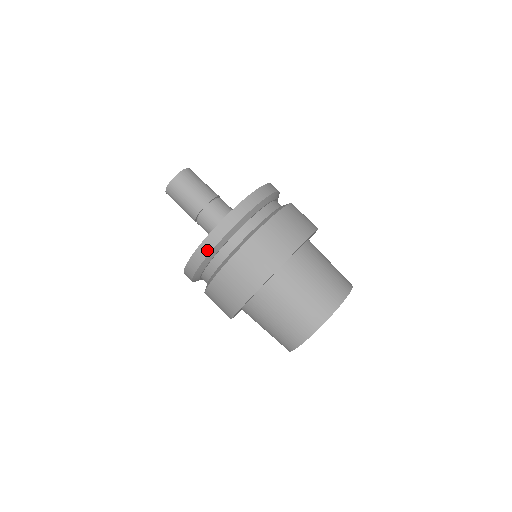
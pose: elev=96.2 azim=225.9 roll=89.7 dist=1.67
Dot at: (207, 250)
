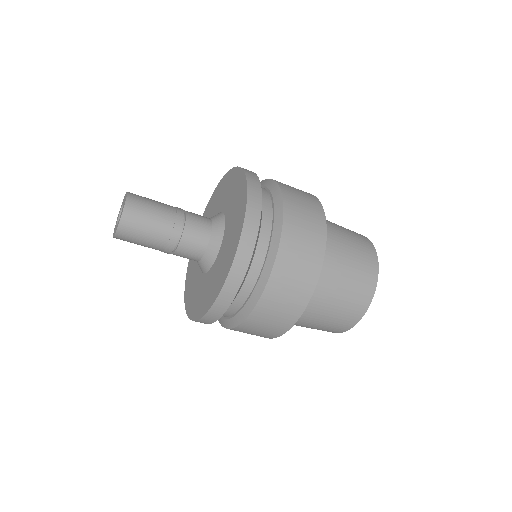
Dot at: occluded
